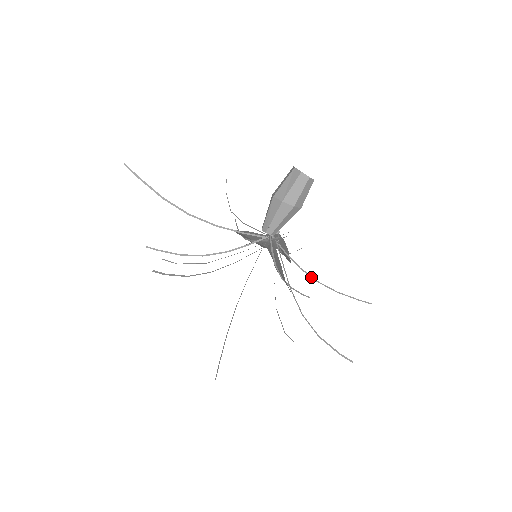
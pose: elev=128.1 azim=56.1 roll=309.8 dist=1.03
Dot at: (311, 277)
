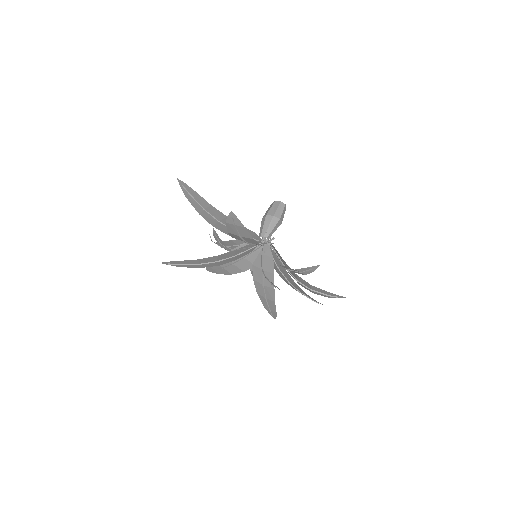
Dot at: (285, 278)
